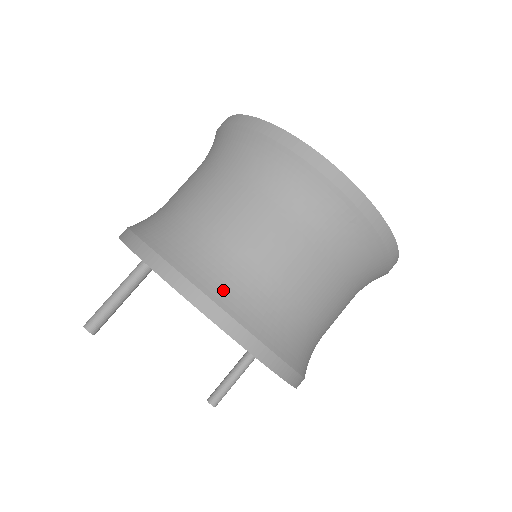
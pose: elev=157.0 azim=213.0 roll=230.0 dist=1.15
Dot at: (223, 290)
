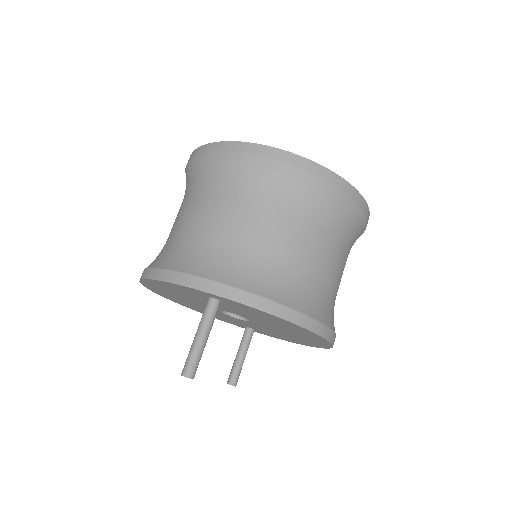
Dot at: (307, 304)
